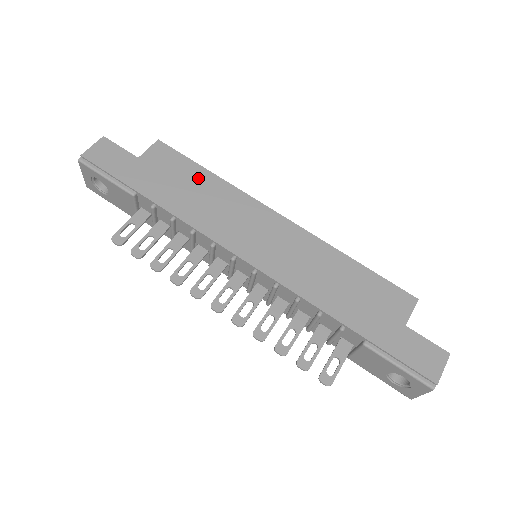
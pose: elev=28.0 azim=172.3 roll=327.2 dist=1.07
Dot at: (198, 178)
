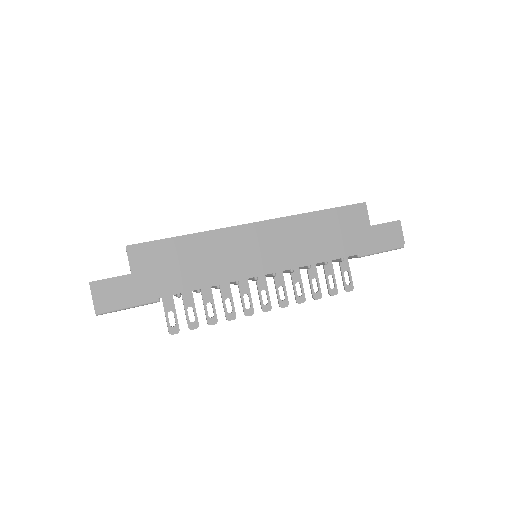
Dot at: (183, 248)
